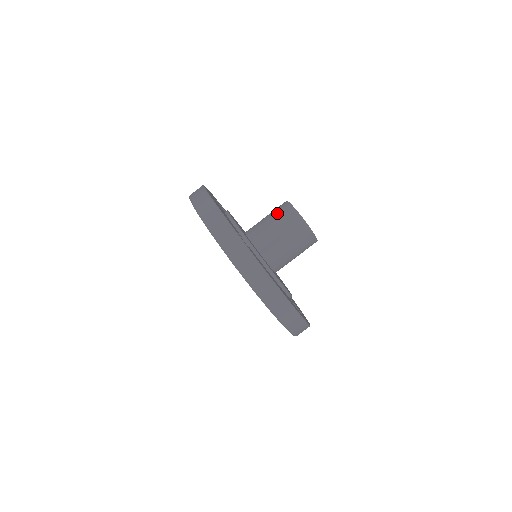
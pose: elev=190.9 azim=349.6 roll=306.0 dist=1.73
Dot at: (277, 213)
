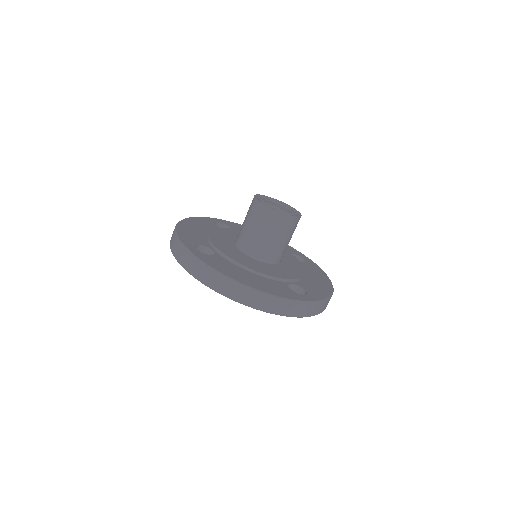
Dot at: (273, 227)
